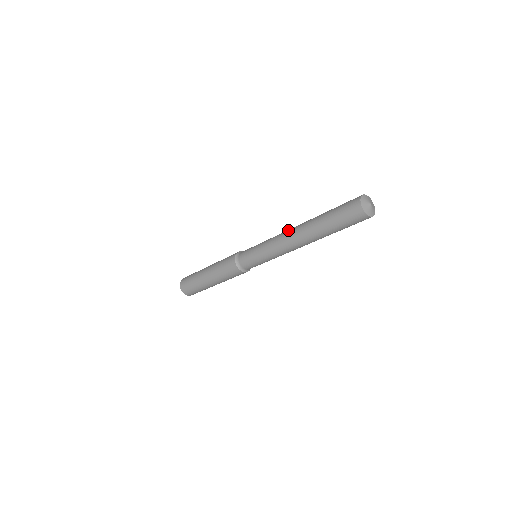
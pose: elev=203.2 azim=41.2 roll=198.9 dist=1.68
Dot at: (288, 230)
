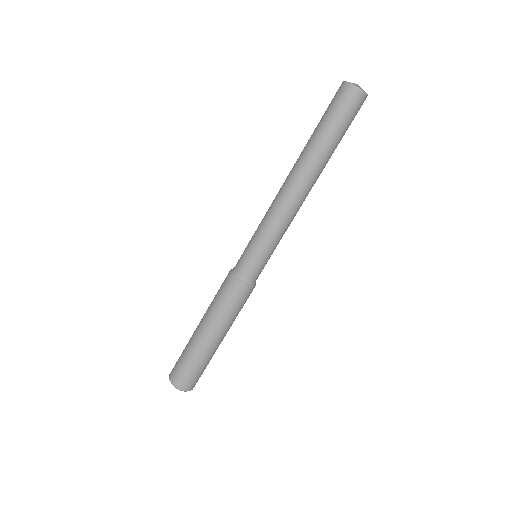
Dot at: occluded
